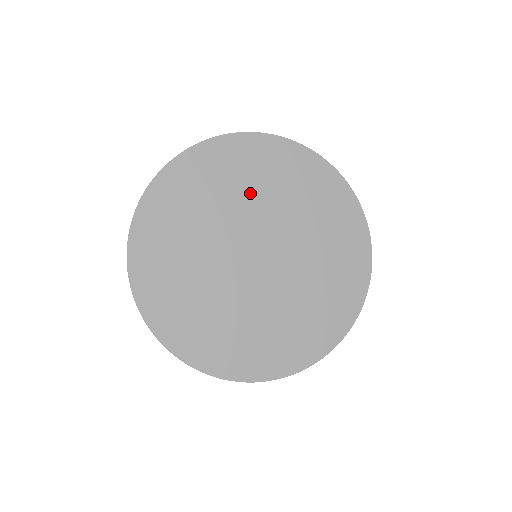
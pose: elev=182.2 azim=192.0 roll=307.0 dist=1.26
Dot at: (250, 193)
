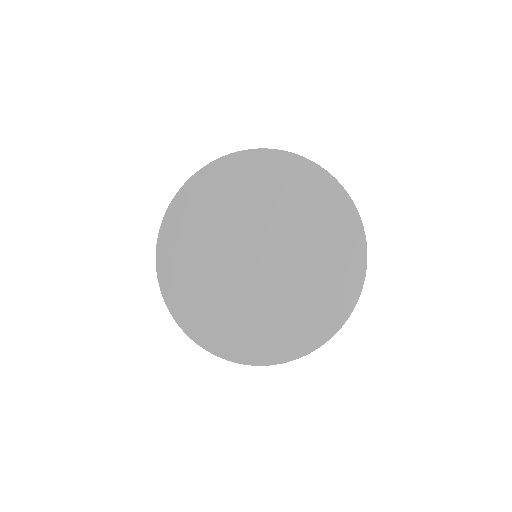
Dot at: (210, 231)
